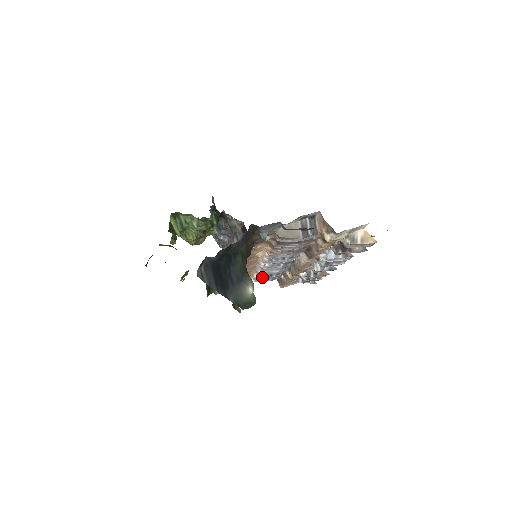
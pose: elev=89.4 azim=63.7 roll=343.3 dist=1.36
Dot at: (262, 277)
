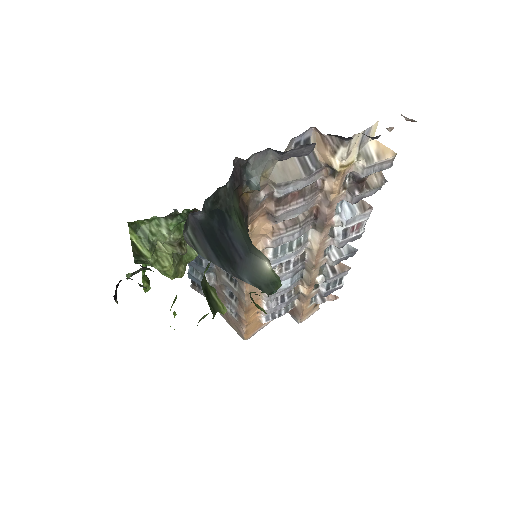
Dot at: (273, 306)
